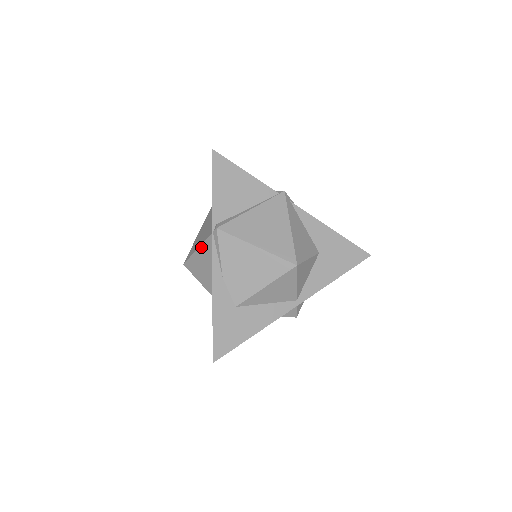
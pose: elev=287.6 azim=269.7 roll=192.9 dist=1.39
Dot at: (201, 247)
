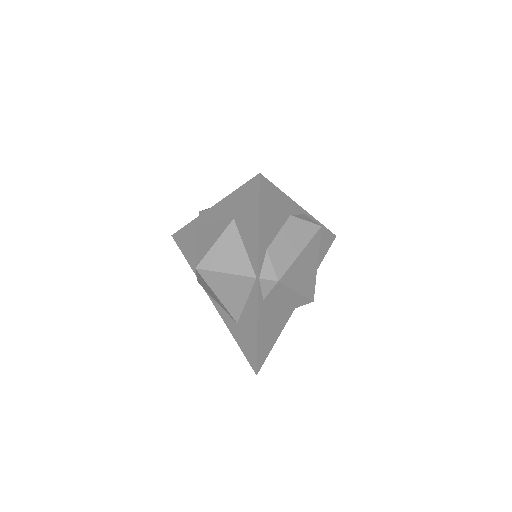
Dot at: (199, 234)
